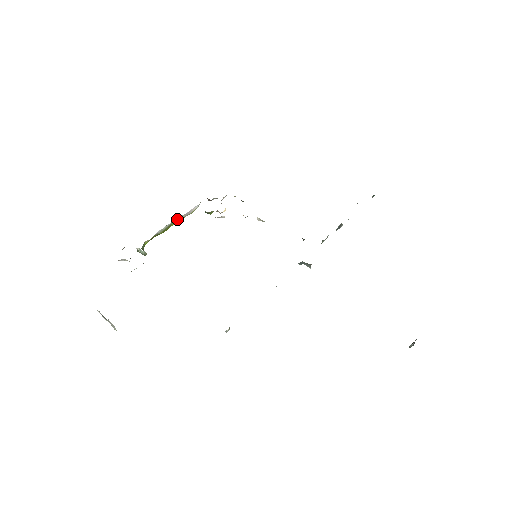
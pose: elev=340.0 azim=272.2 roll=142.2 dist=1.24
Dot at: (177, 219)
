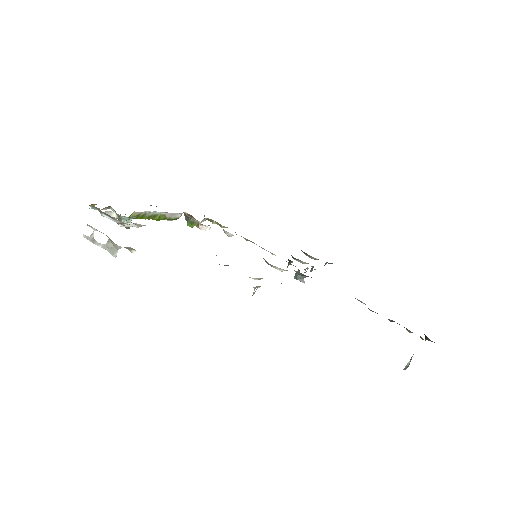
Dot at: (162, 214)
